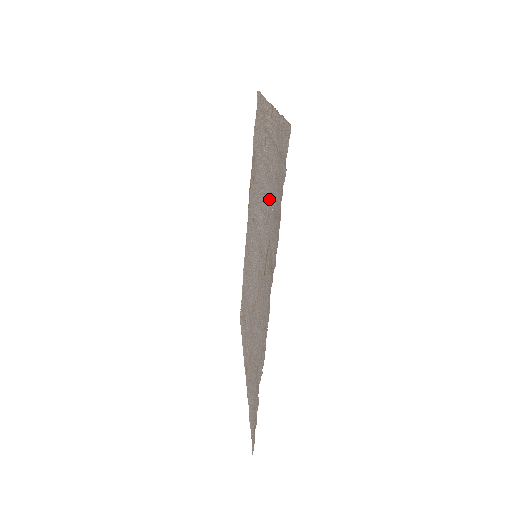
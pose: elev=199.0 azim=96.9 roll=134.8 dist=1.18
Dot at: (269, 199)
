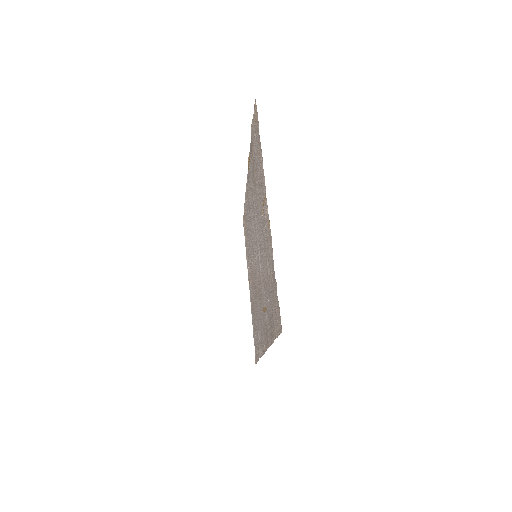
Dot at: (266, 280)
